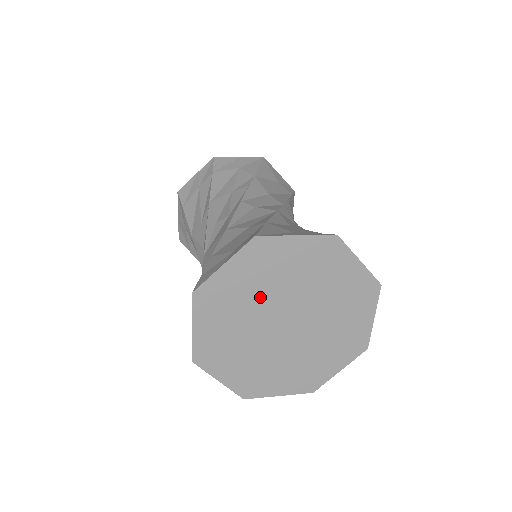
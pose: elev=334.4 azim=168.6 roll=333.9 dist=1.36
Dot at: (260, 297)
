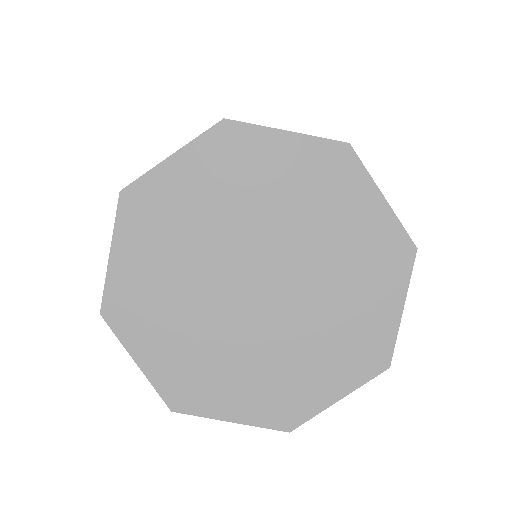
Dot at: (220, 224)
